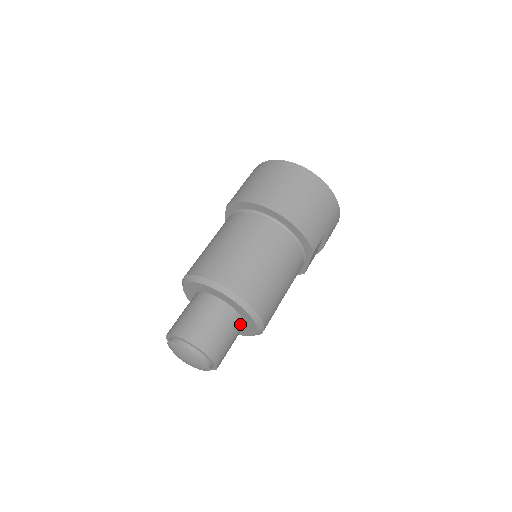
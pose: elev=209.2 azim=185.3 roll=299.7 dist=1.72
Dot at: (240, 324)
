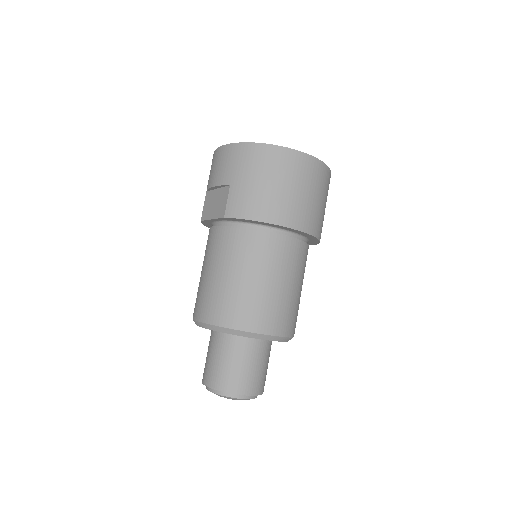
Dot at: occluded
